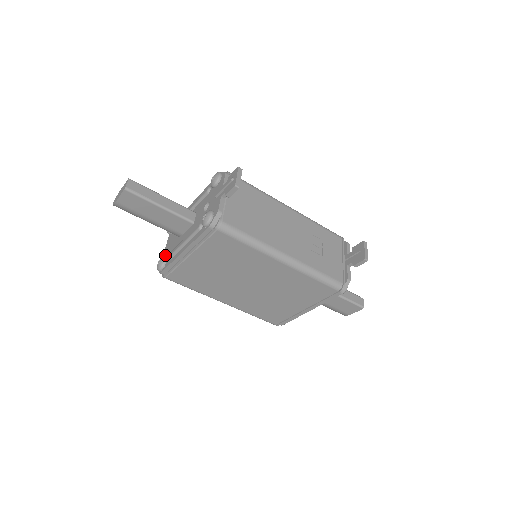
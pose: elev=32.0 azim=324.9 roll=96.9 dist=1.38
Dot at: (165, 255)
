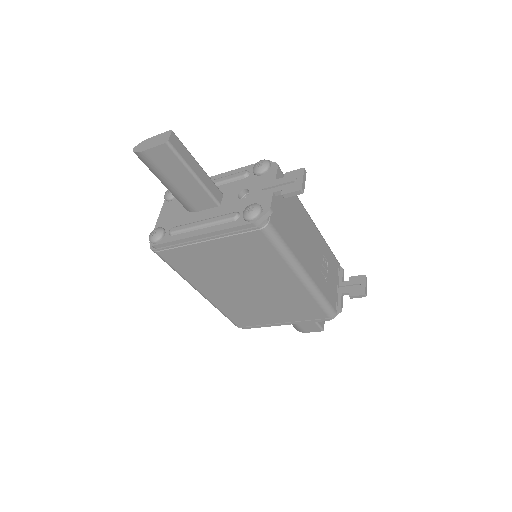
Dot at: (161, 225)
